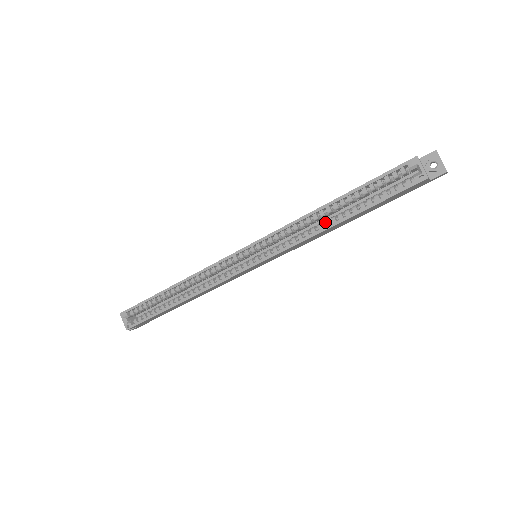
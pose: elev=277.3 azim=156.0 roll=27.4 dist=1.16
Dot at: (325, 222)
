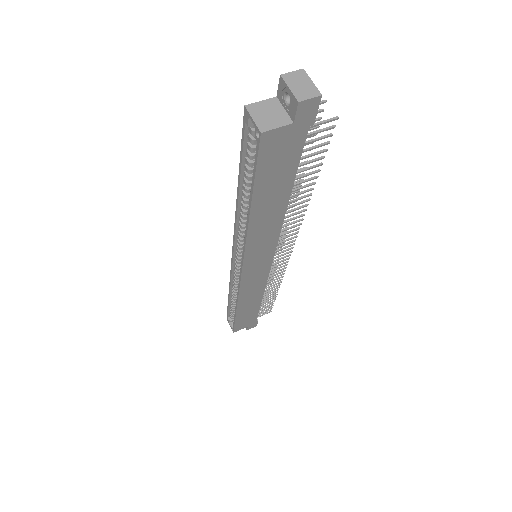
Dot at: occluded
